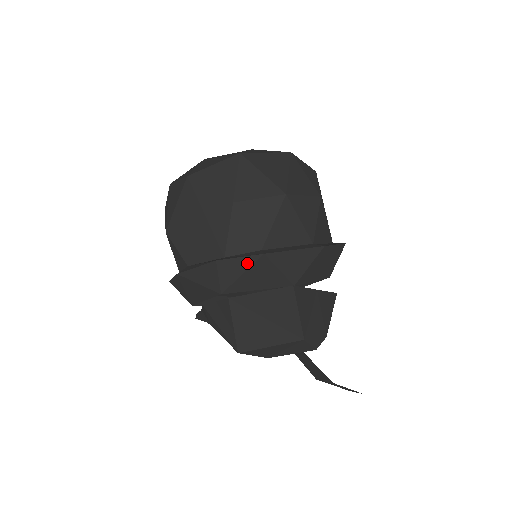
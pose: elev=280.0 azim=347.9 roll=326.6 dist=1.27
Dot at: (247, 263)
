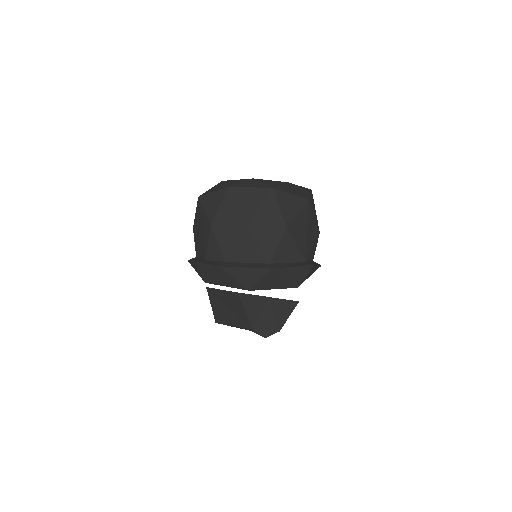
Dot at: (213, 269)
